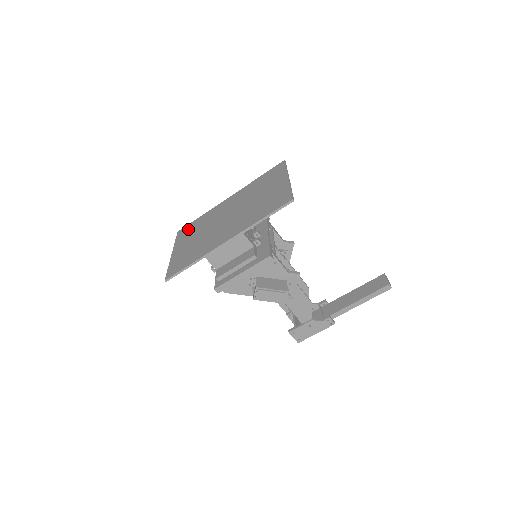
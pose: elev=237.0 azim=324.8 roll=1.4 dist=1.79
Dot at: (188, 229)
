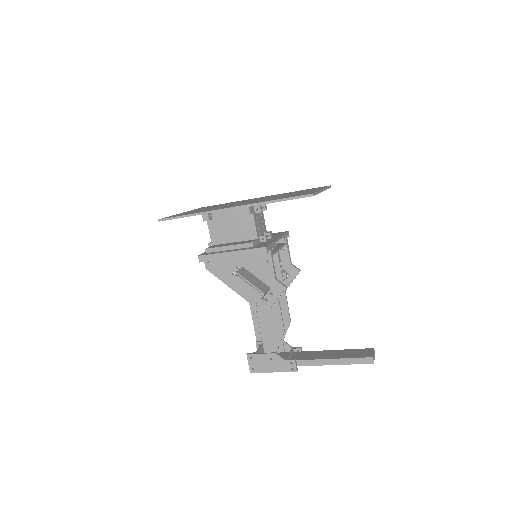
Dot at: (211, 206)
